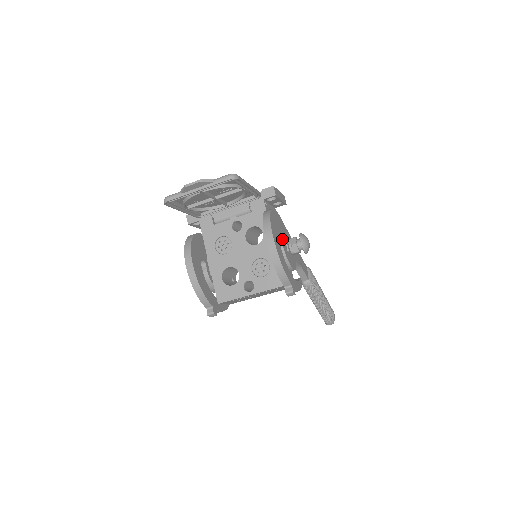
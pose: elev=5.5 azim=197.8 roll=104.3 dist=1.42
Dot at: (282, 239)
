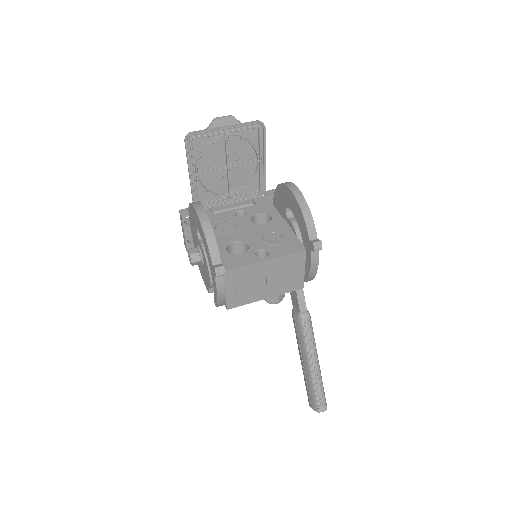
Dot at: occluded
